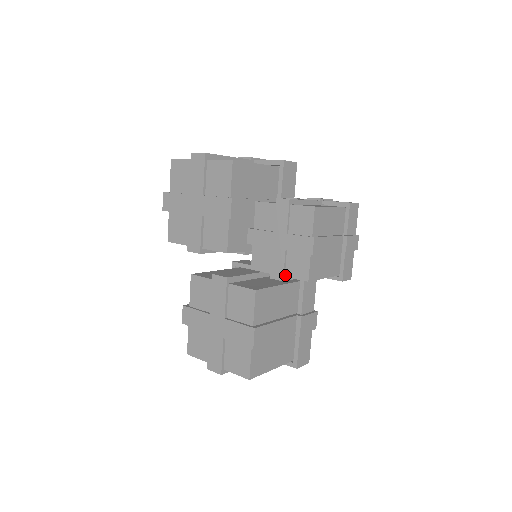
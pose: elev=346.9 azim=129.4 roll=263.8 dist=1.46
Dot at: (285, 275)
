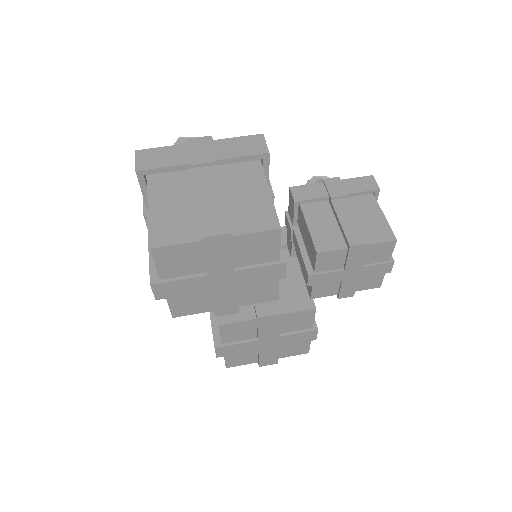
Dot at: (355, 291)
